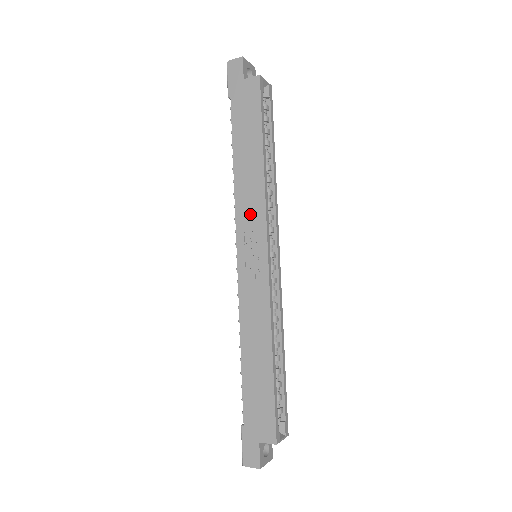
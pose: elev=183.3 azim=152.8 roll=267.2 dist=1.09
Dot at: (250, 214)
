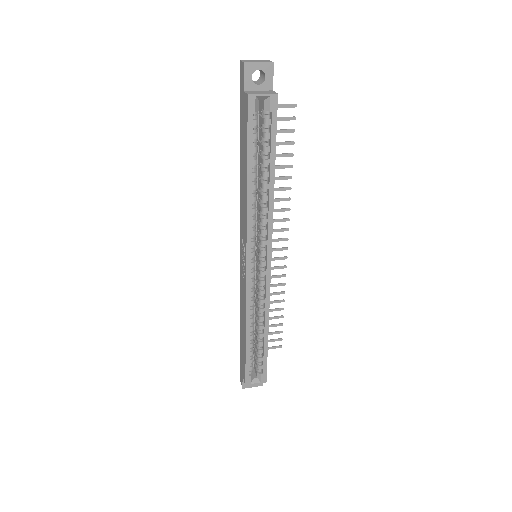
Dot at: (243, 226)
